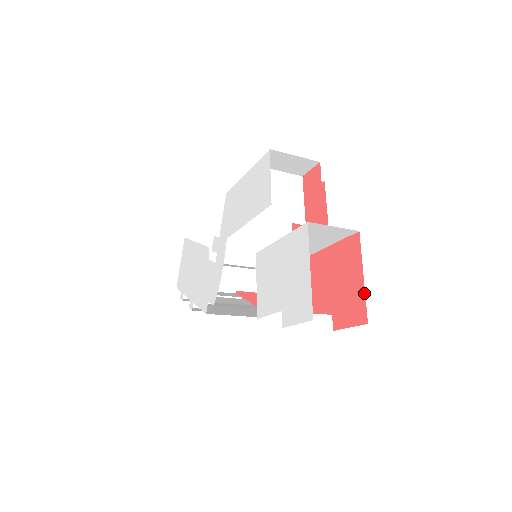
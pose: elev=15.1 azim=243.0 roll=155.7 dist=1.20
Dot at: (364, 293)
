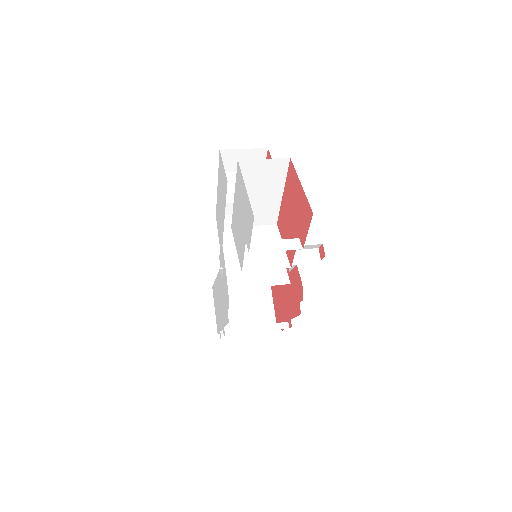
Dot at: (305, 195)
